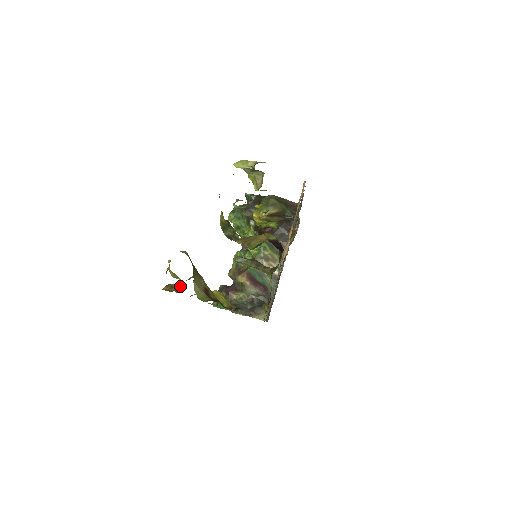
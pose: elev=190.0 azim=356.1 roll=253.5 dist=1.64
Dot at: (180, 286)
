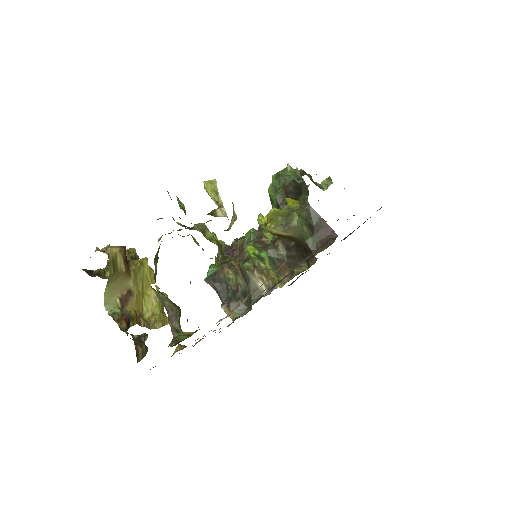
Dot at: occluded
